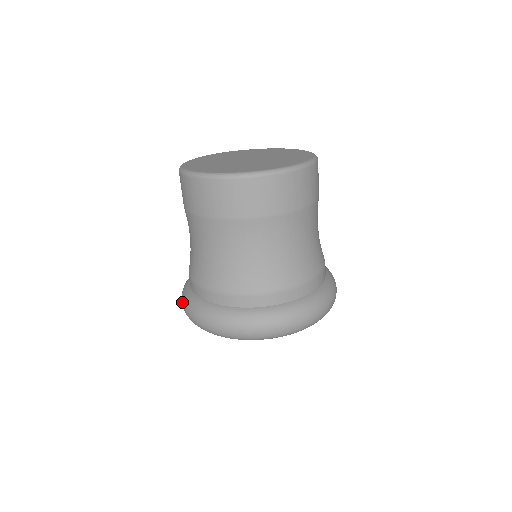
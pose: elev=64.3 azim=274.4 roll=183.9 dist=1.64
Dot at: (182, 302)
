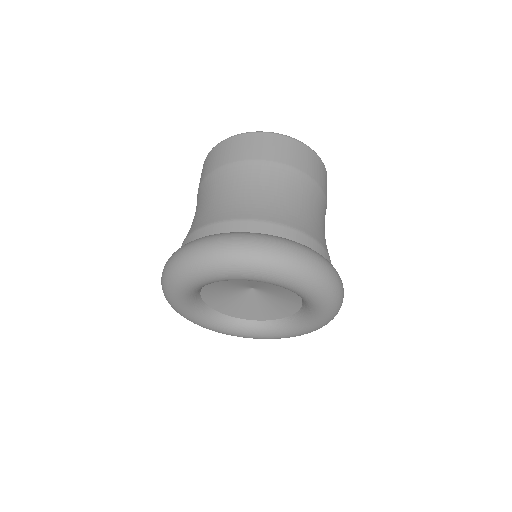
Dot at: occluded
